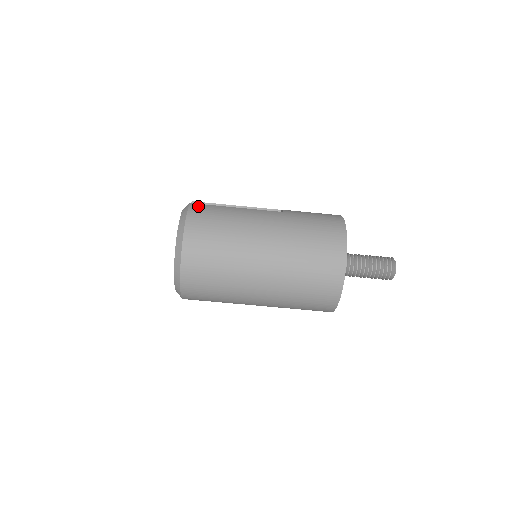
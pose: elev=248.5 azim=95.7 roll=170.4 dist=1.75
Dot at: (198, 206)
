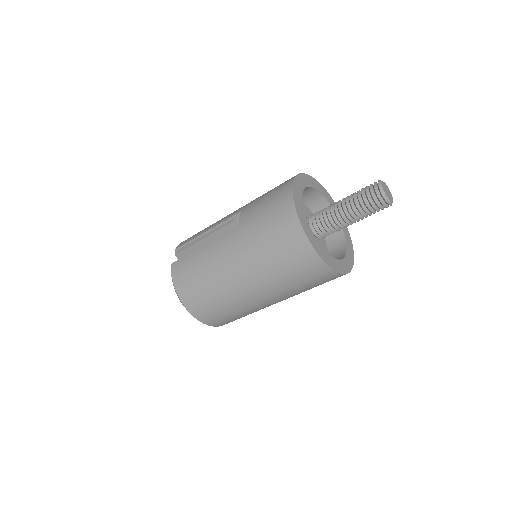
Dot at: (176, 266)
